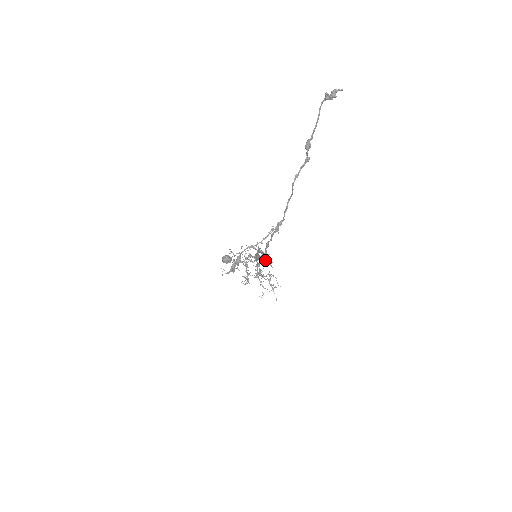
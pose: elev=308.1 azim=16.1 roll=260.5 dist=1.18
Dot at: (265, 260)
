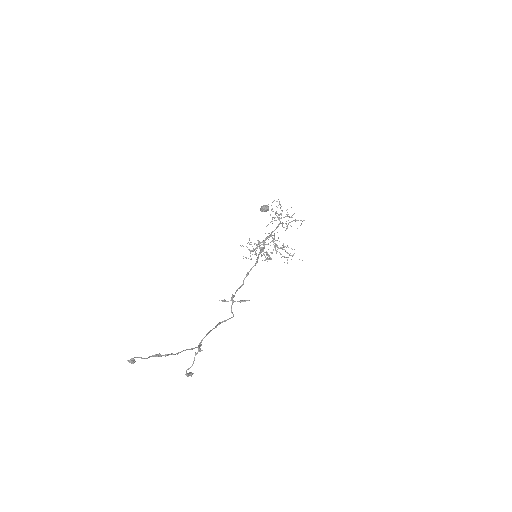
Dot at: (240, 302)
